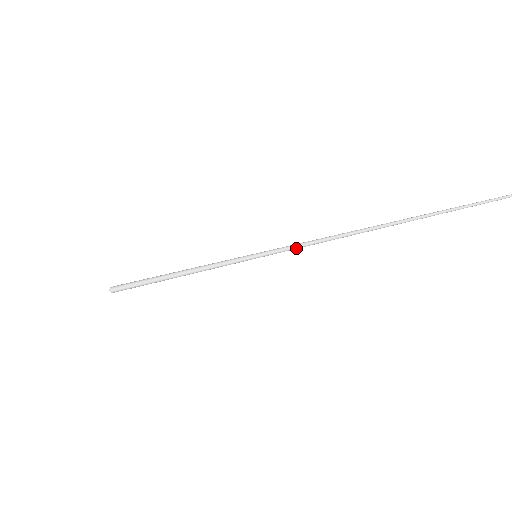
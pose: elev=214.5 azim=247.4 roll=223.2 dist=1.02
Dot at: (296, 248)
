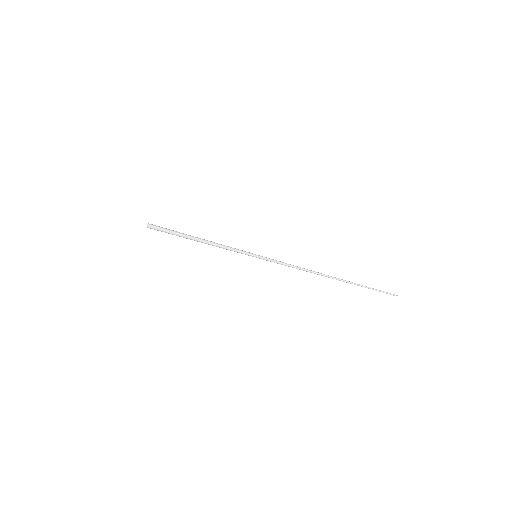
Dot at: (281, 262)
